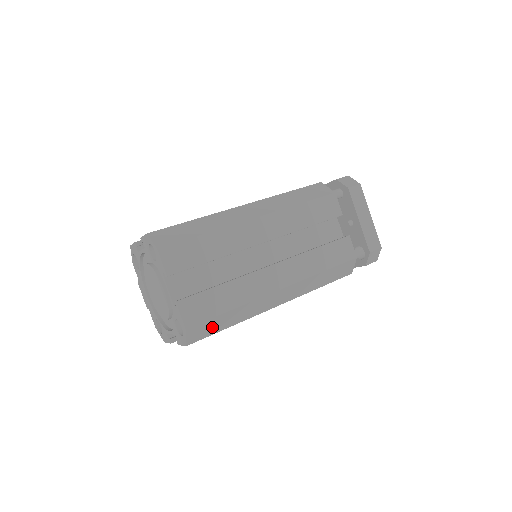
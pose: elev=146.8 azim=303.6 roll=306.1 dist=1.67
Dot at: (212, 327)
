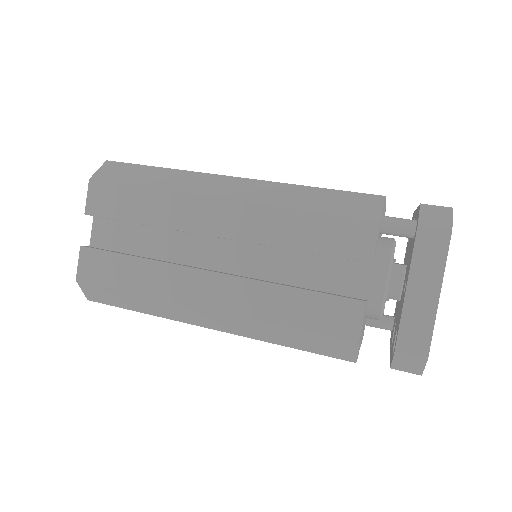
Dot at: (113, 298)
